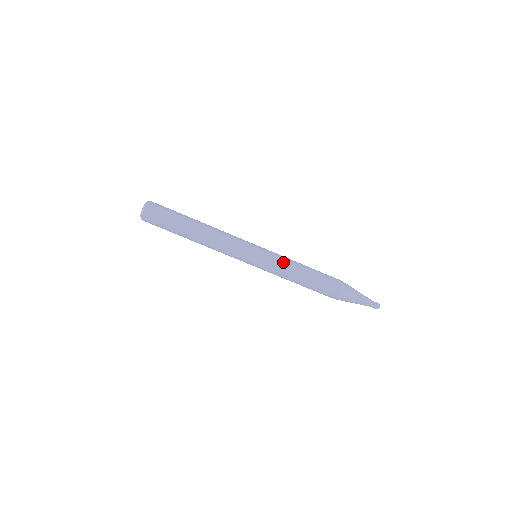
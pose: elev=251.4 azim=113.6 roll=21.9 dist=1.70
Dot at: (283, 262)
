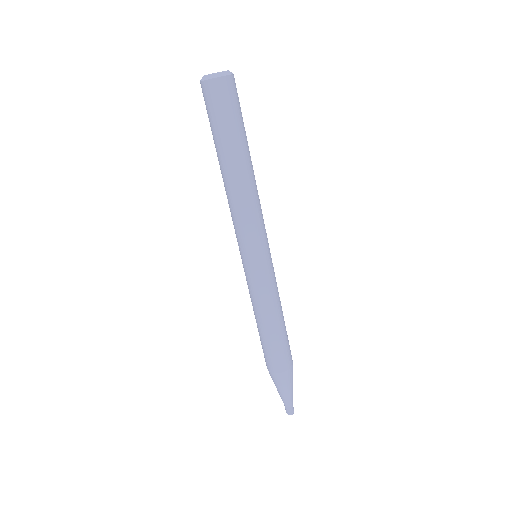
Dot at: (274, 292)
